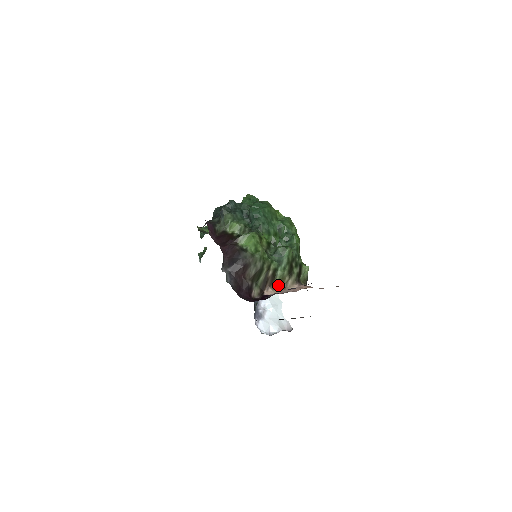
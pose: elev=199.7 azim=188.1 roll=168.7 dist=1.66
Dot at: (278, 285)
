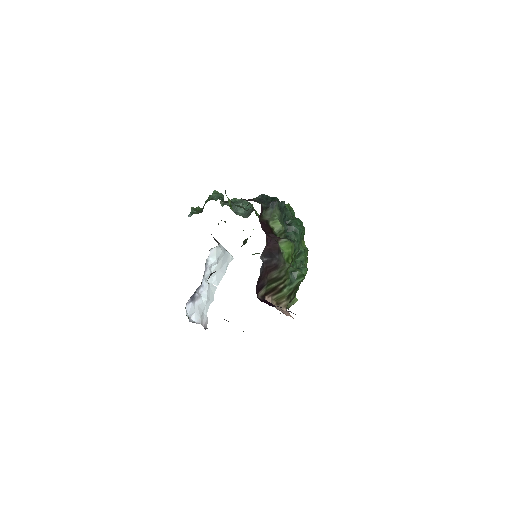
Dot at: (276, 299)
